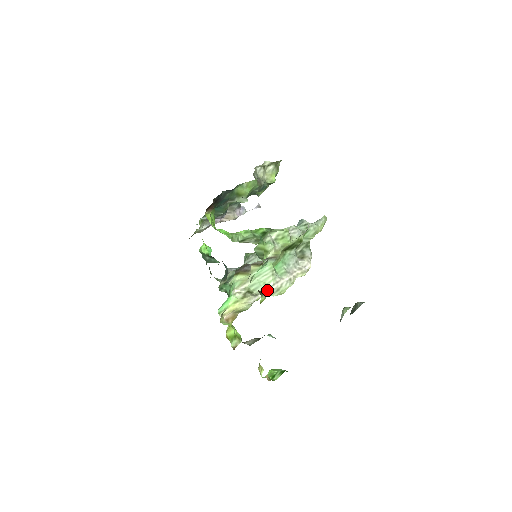
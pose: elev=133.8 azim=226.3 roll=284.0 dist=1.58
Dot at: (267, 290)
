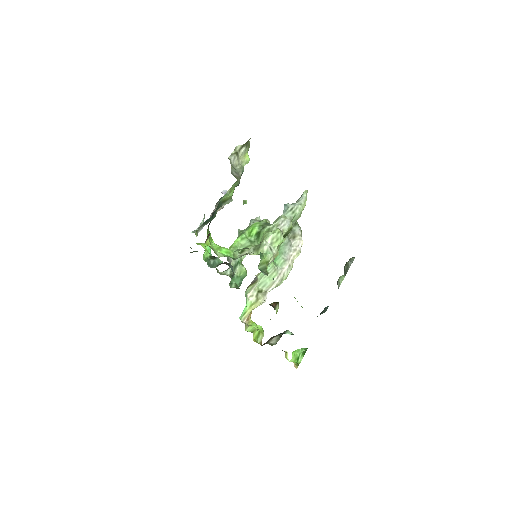
Dot at: (273, 285)
